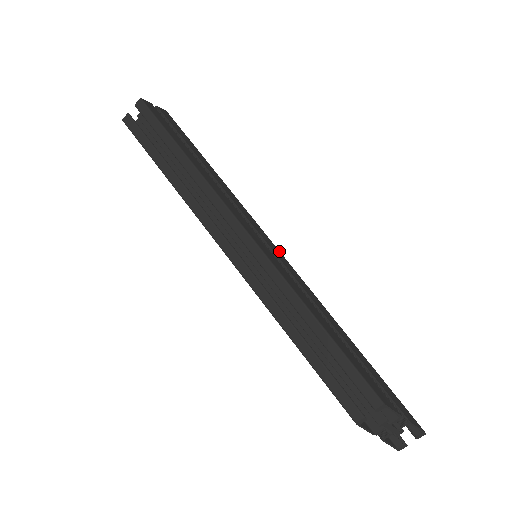
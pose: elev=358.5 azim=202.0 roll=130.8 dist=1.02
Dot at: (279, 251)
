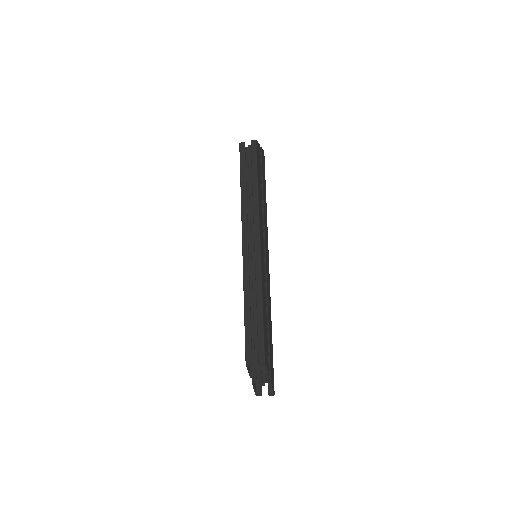
Dot at: occluded
